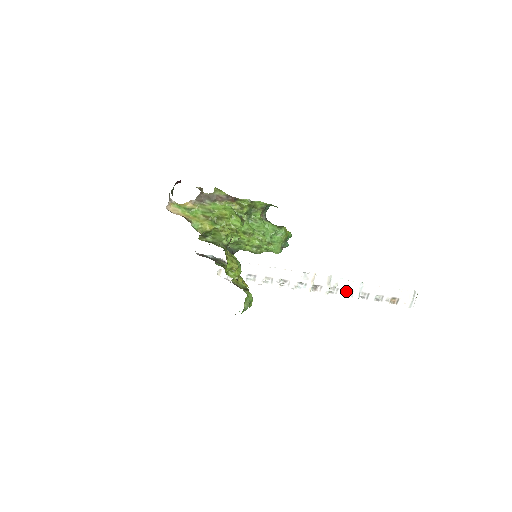
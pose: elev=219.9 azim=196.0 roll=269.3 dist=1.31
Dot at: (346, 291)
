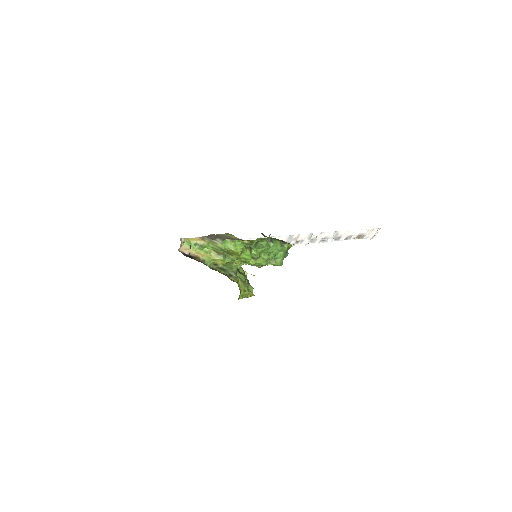
Dot at: (322, 239)
